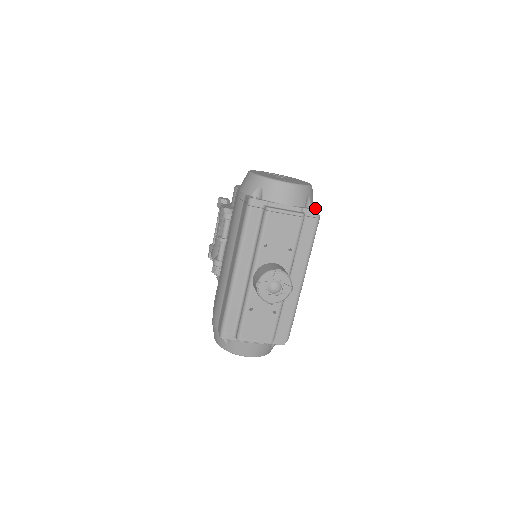
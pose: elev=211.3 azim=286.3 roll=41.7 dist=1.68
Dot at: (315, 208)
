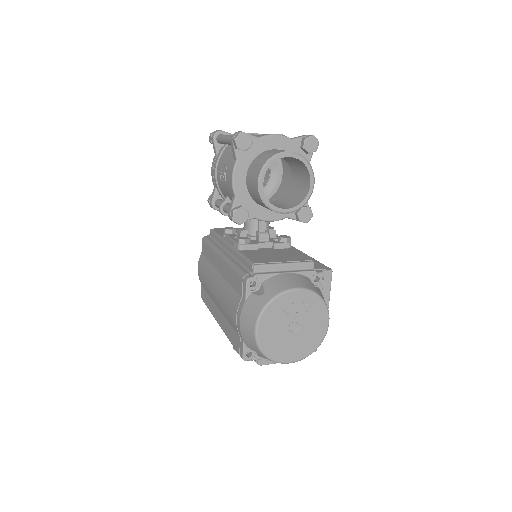
Dot at: occluded
